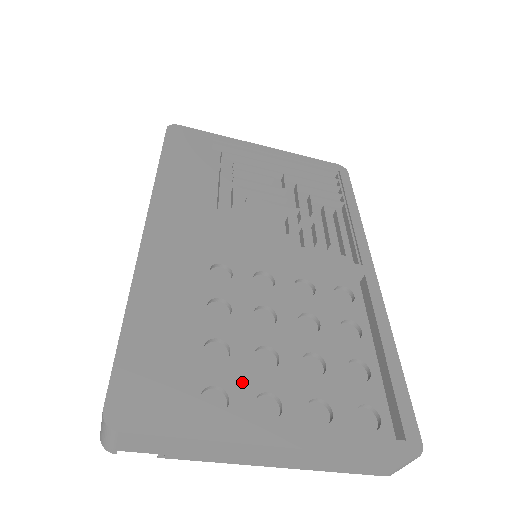
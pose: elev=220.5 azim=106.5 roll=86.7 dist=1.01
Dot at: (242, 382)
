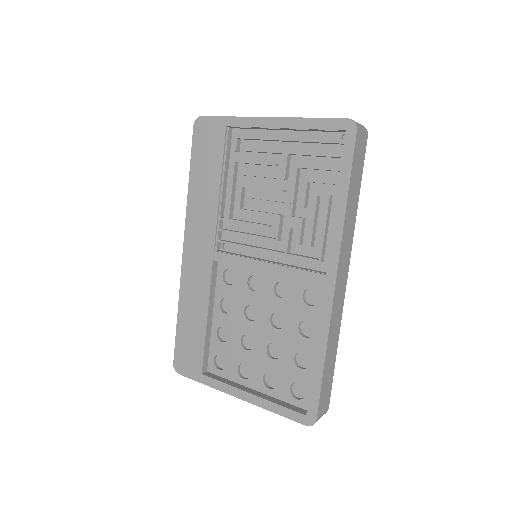
Dot at: (233, 355)
